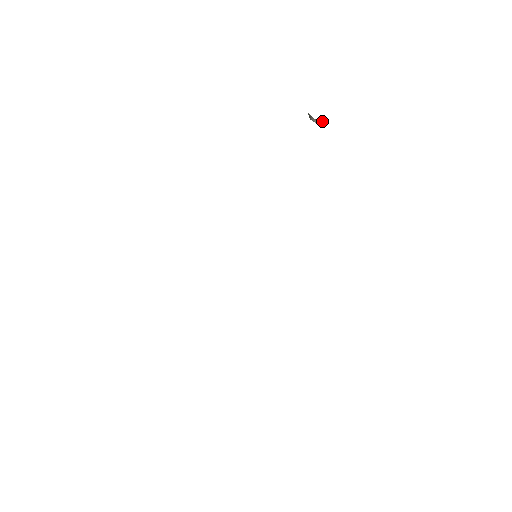
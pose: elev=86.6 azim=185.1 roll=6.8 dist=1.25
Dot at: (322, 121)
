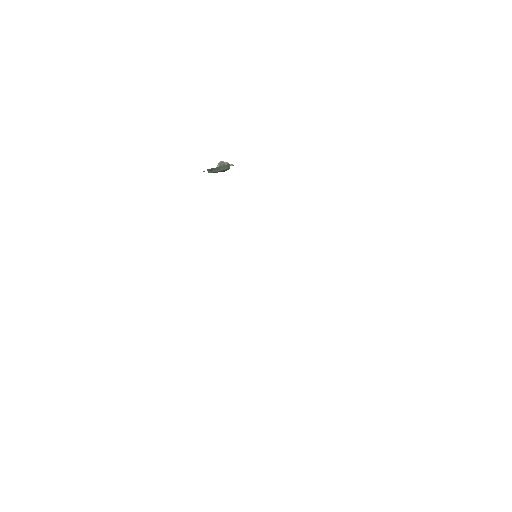
Dot at: occluded
